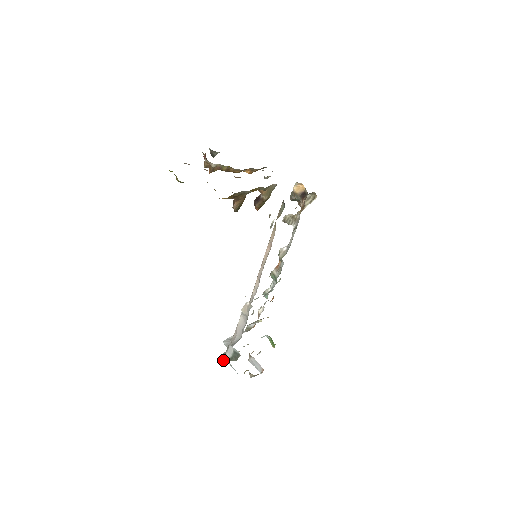
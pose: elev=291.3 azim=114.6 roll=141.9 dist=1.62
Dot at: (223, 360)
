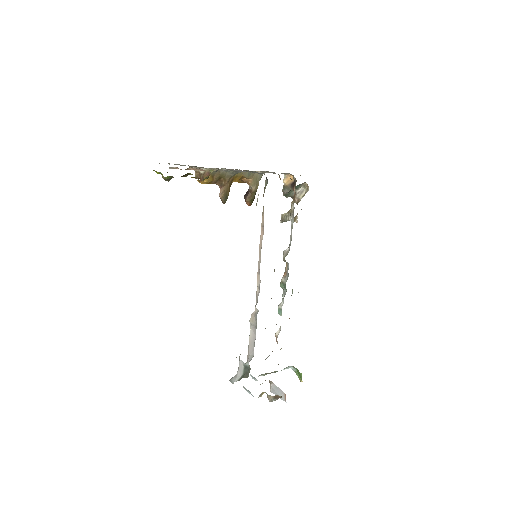
Dot at: (234, 381)
